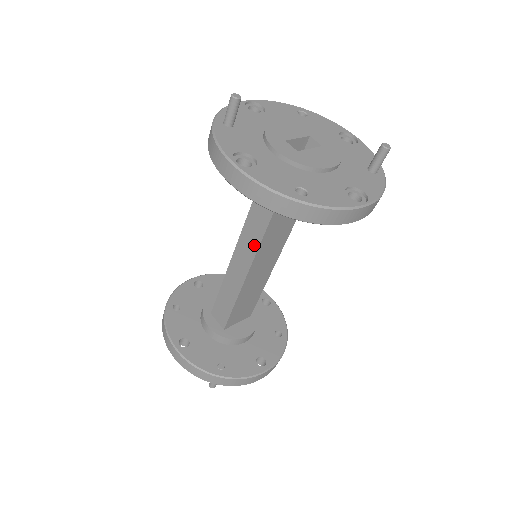
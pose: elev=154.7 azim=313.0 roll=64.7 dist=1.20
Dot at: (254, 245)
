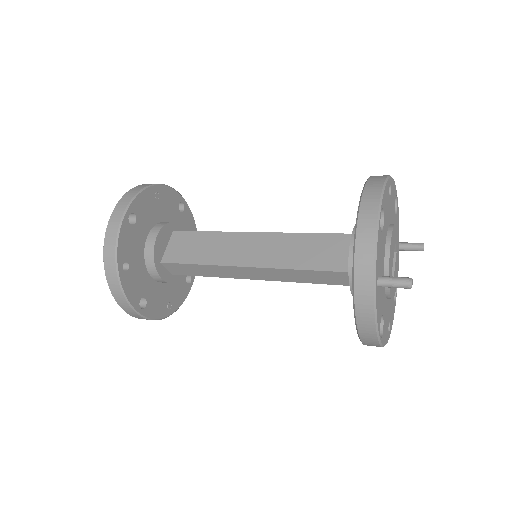
Dot at: (282, 279)
